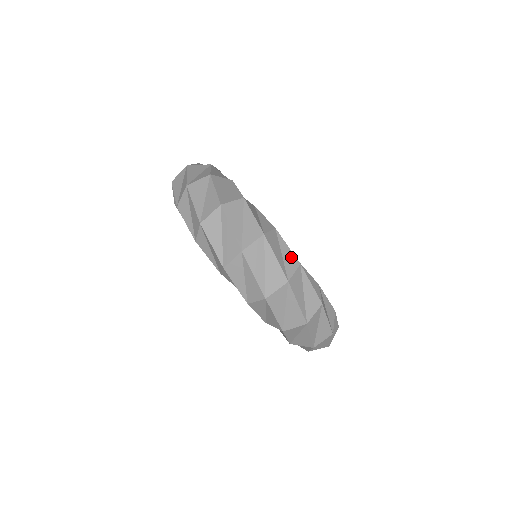
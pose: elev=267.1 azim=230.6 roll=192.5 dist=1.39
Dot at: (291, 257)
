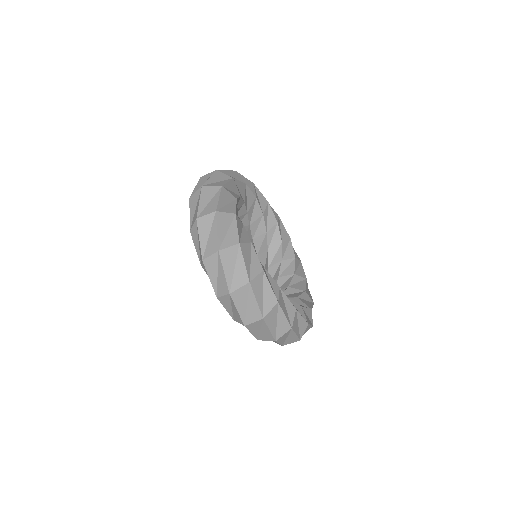
Dot at: (303, 323)
